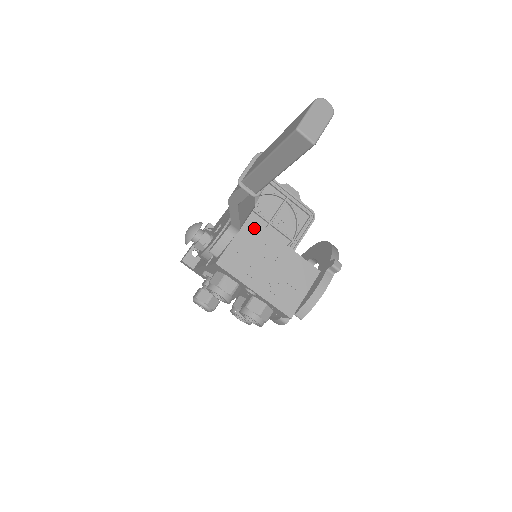
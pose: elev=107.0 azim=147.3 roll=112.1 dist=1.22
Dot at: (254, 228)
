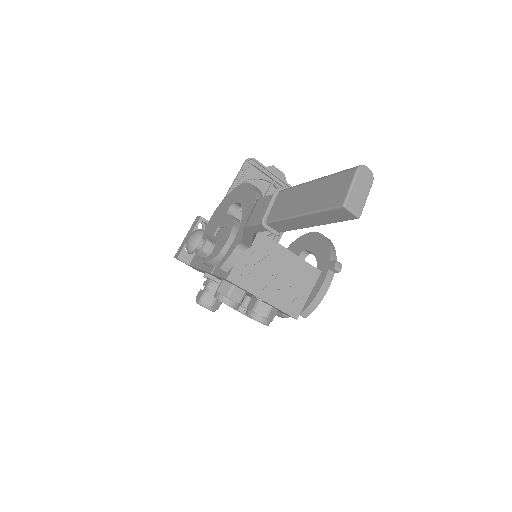
Dot at: (260, 239)
